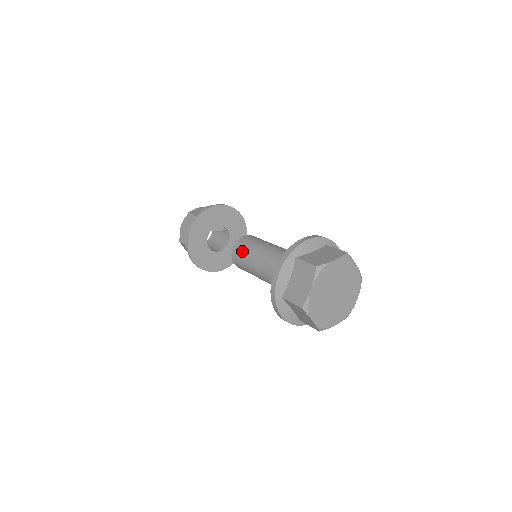
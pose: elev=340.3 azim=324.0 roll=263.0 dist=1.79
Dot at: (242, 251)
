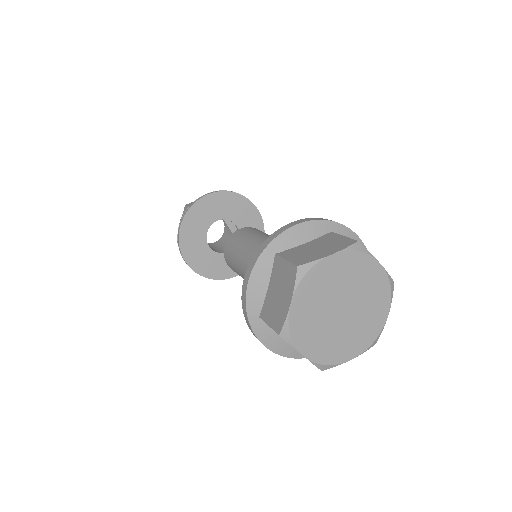
Dot at: (251, 231)
